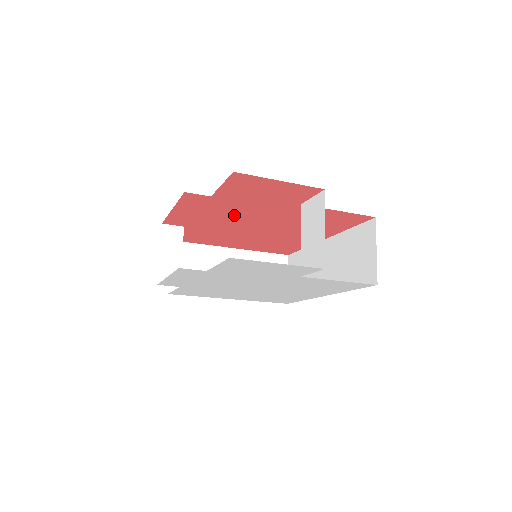
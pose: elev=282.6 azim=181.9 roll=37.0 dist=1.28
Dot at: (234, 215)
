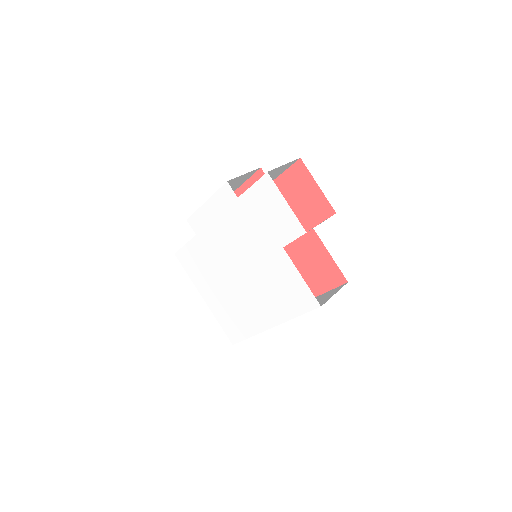
Dot at: occluded
